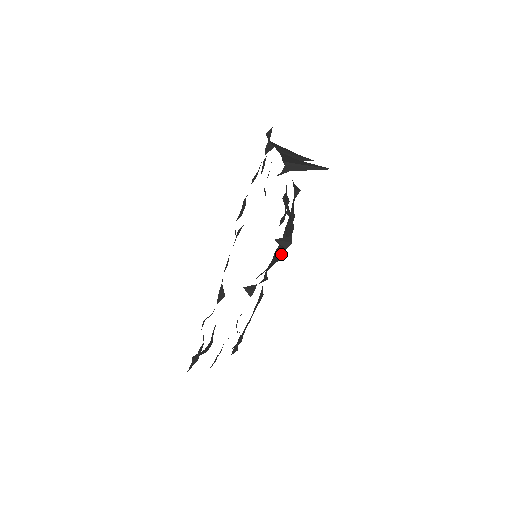
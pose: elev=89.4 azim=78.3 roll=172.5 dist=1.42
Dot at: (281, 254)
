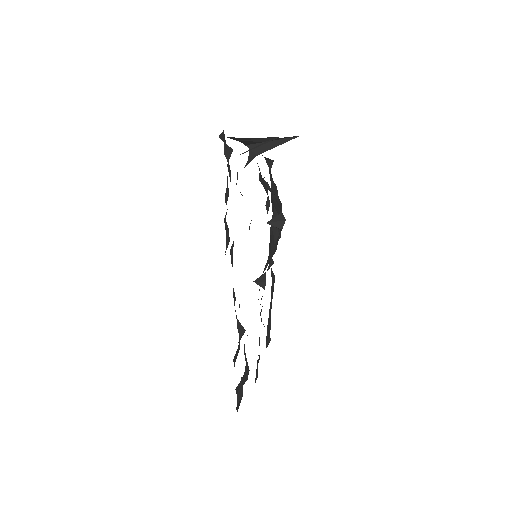
Dot at: (278, 233)
